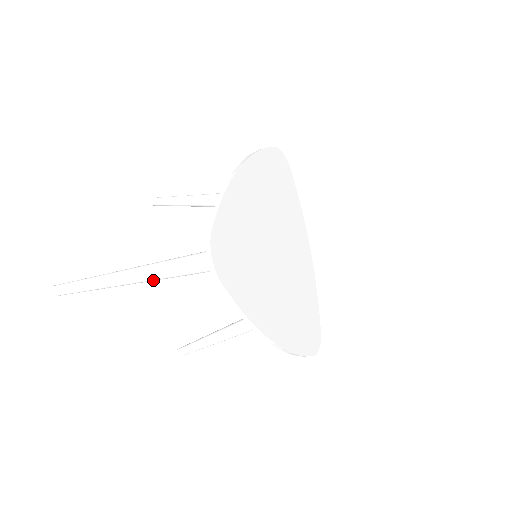
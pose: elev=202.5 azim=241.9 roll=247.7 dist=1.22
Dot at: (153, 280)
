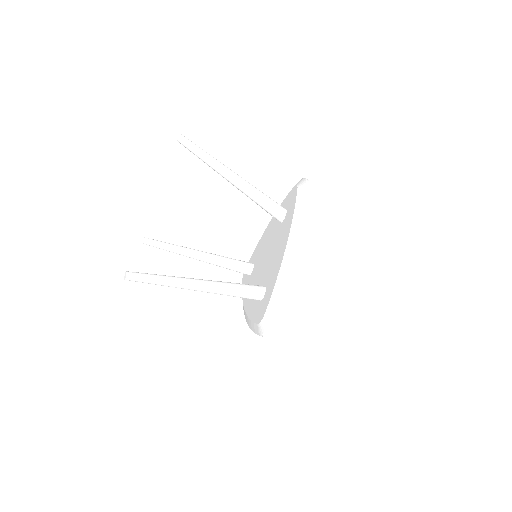
Dot at: (240, 182)
